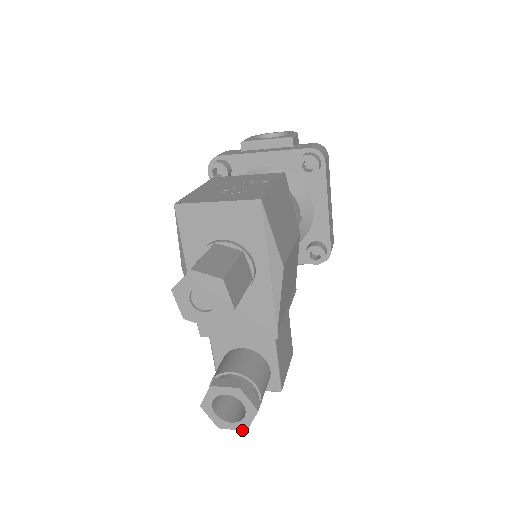
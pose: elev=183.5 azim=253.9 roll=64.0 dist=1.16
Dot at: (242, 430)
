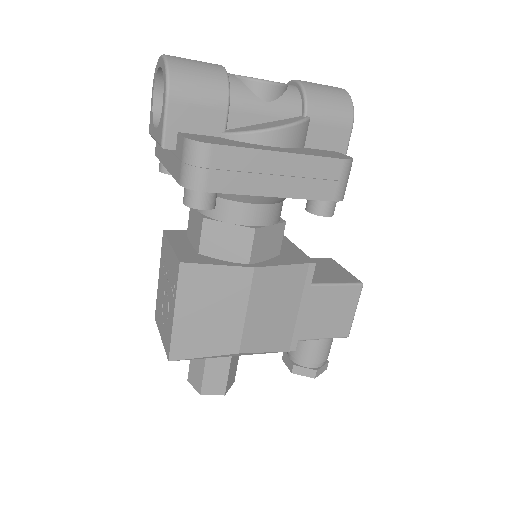
Dot at: occluded
